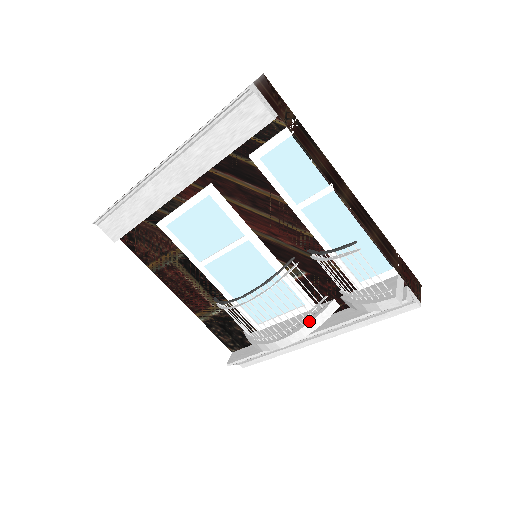
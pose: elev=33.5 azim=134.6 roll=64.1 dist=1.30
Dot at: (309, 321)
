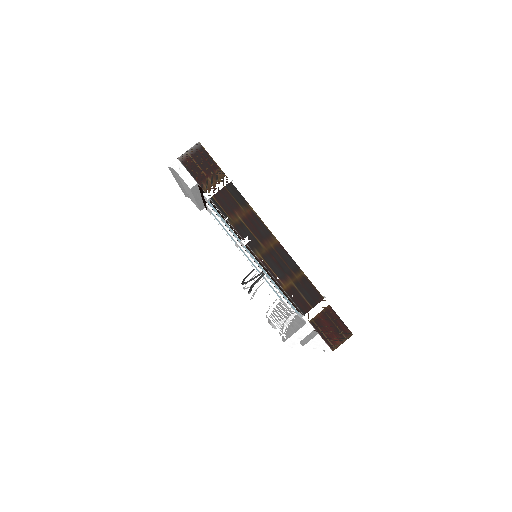
Dot at: (279, 320)
